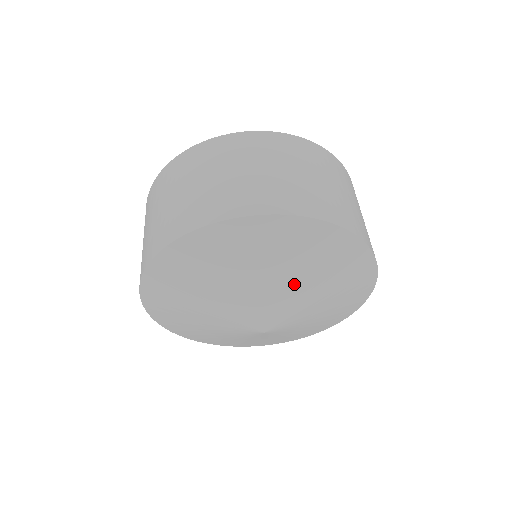
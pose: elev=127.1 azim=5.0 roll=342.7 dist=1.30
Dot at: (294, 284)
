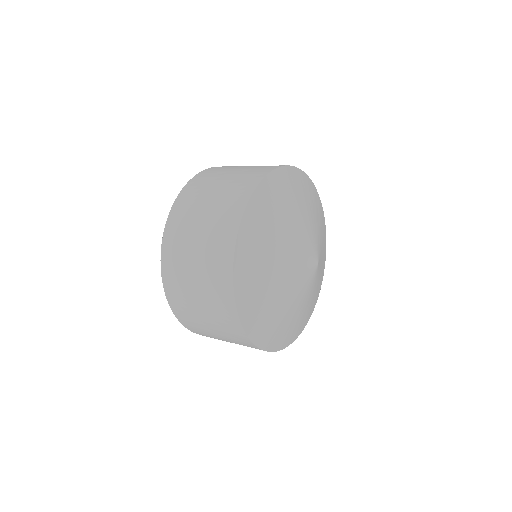
Dot at: (299, 218)
